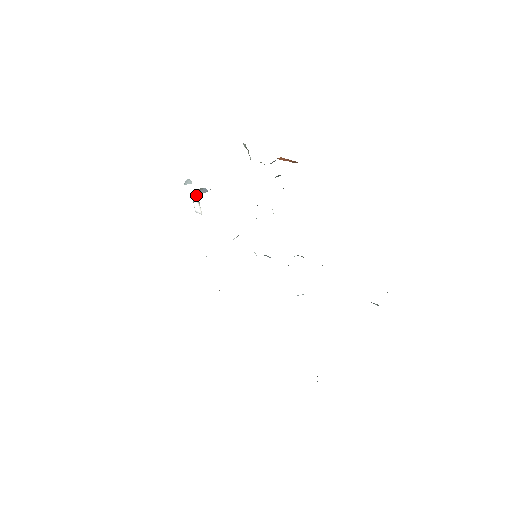
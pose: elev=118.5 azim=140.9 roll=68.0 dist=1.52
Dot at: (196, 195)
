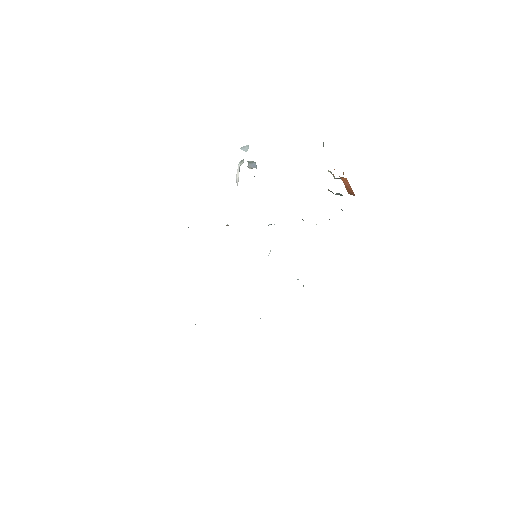
Dot at: (240, 165)
